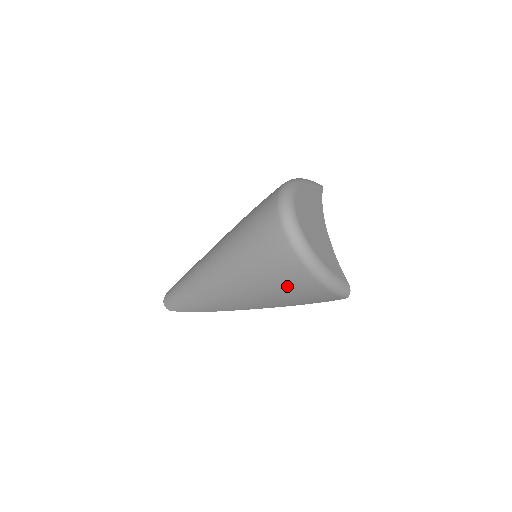
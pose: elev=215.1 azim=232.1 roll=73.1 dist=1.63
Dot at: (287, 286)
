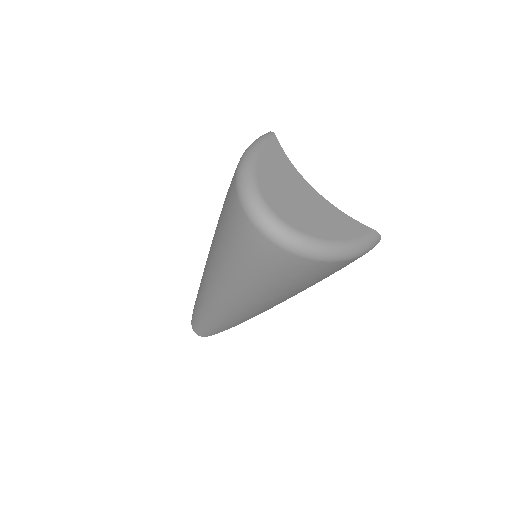
Dot at: (313, 279)
